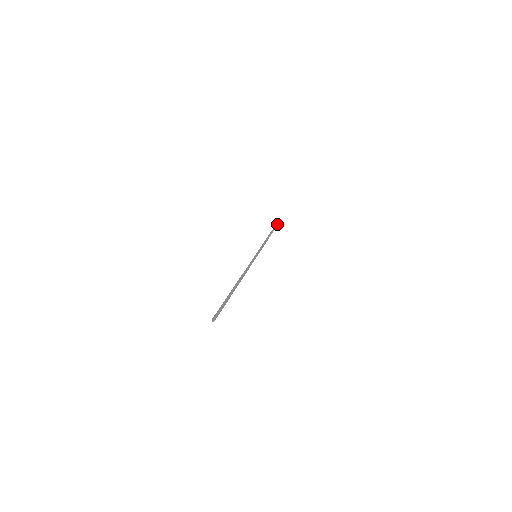
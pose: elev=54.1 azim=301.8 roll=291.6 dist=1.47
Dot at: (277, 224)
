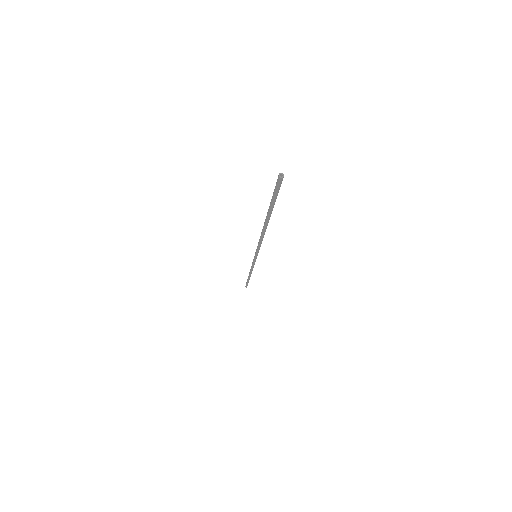
Dot at: occluded
